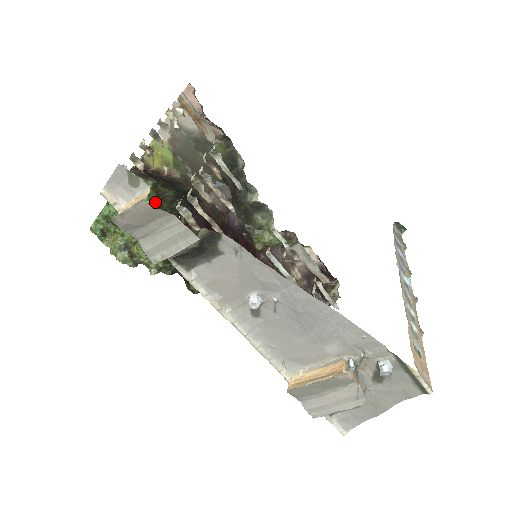
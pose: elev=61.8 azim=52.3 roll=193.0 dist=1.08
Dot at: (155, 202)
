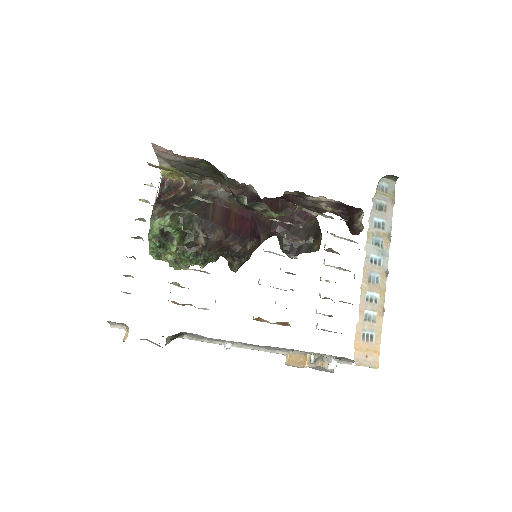
Dot at: (178, 227)
